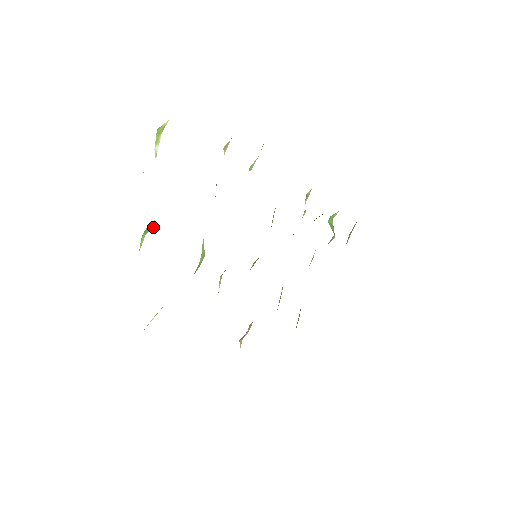
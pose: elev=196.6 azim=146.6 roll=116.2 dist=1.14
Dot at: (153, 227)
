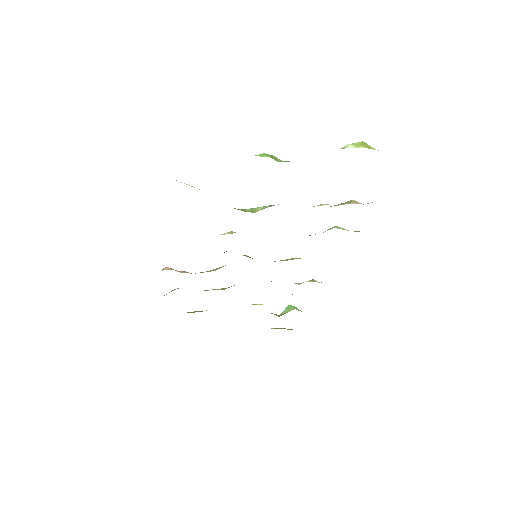
Dot at: occluded
